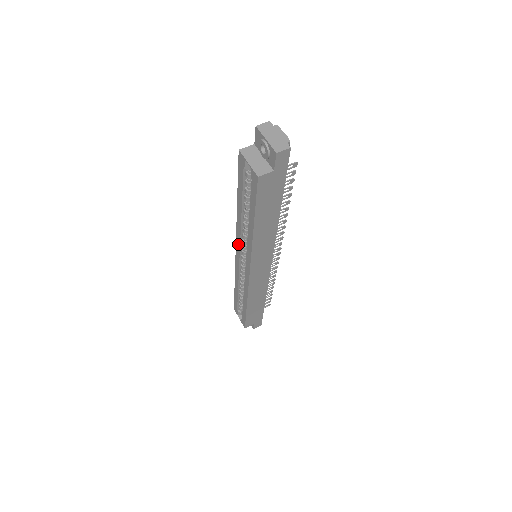
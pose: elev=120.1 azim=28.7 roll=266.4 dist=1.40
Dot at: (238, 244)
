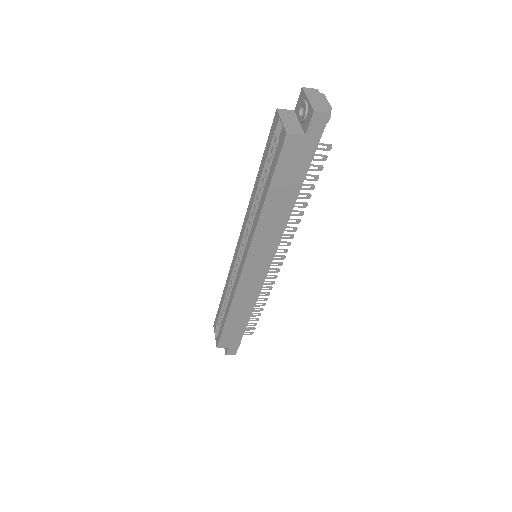
Dot at: (242, 233)
